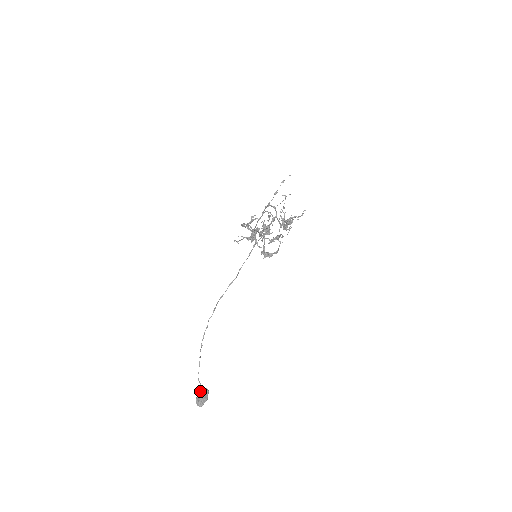
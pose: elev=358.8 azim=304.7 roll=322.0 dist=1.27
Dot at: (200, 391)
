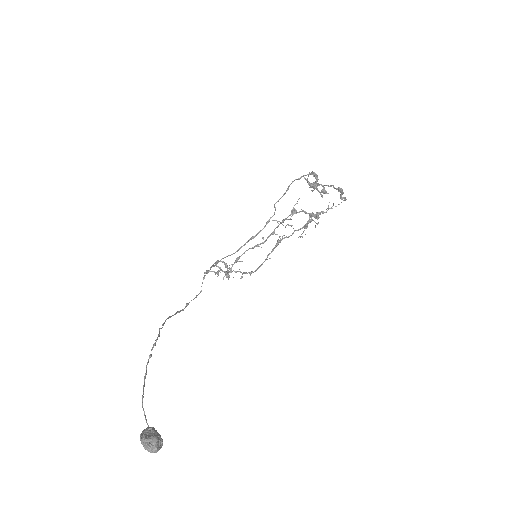
Dot at: (148, 426)
